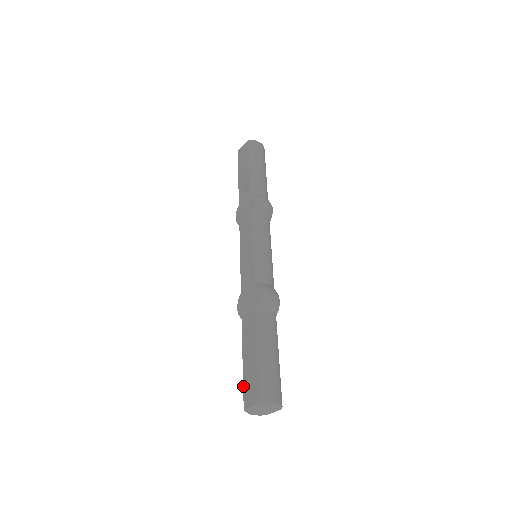
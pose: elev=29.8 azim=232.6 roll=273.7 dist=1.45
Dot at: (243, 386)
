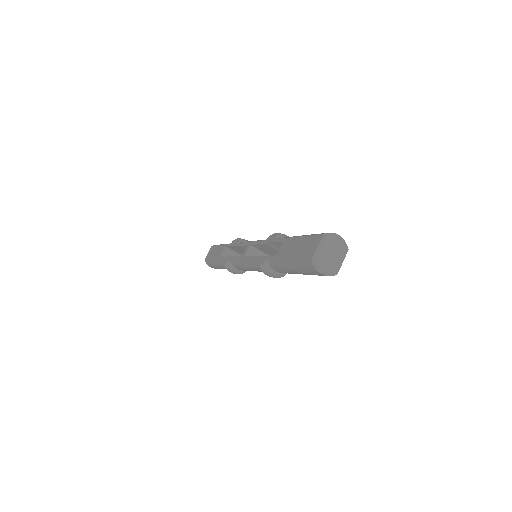
Dot at: (299, 259)
